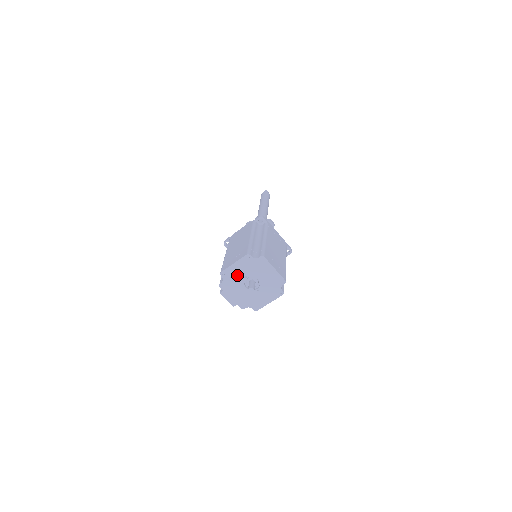
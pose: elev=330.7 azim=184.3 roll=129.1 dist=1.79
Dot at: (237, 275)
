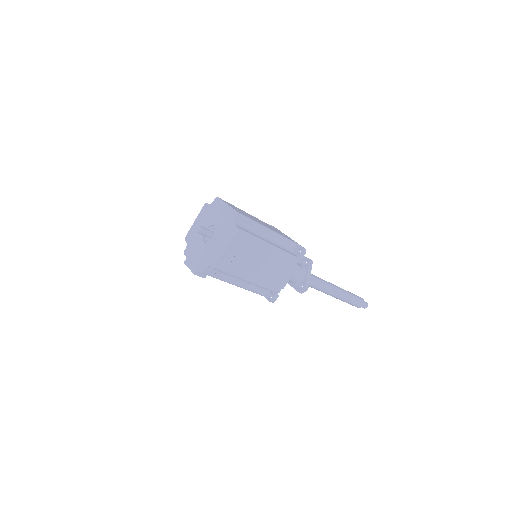
Dot at: occluded
